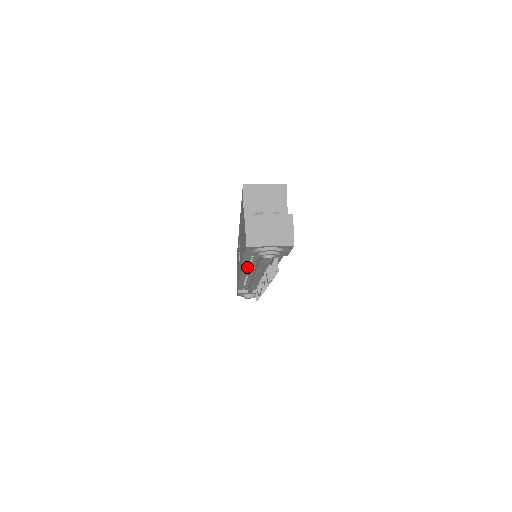
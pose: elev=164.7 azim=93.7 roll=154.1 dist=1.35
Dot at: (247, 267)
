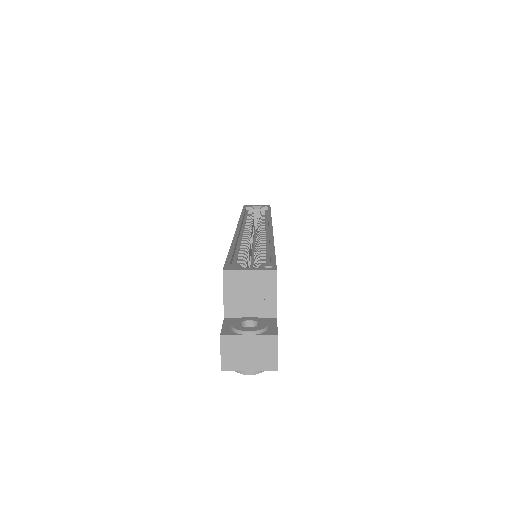
Dot at: occluded
